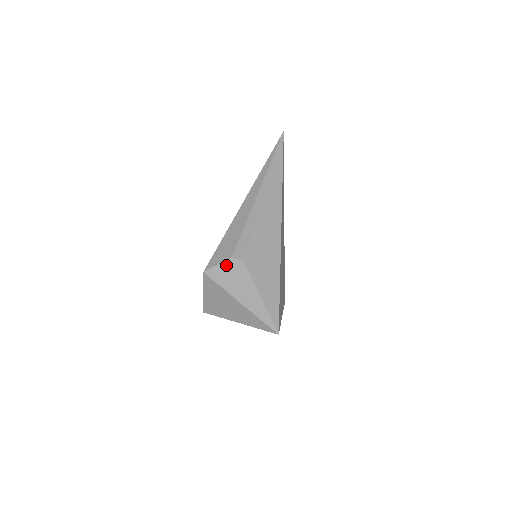
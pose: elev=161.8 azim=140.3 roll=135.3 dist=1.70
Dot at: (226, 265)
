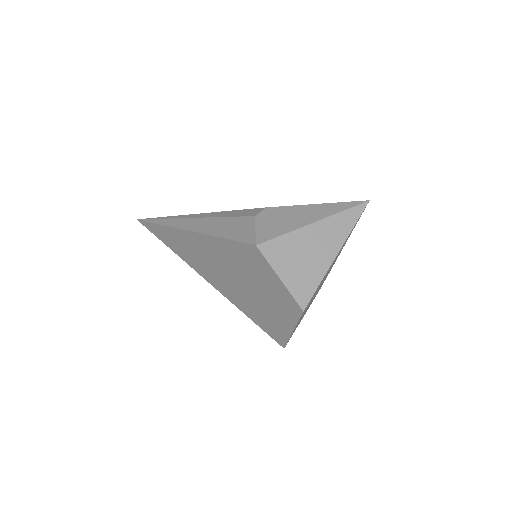
Dot at: (261, 222)
